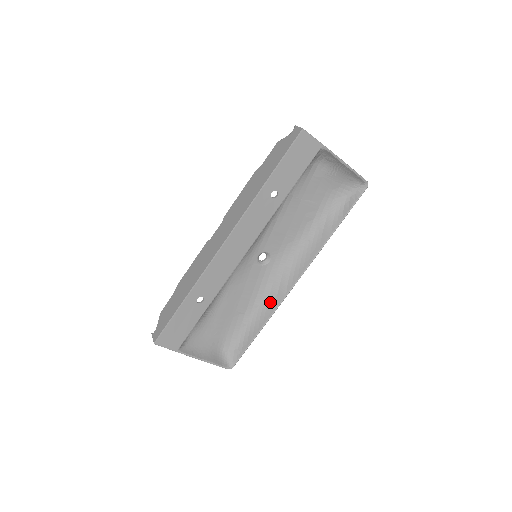
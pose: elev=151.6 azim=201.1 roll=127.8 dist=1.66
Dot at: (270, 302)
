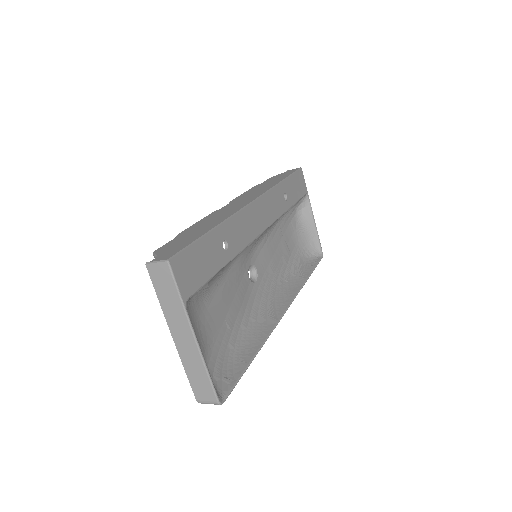
Dot at: (260, 326)
